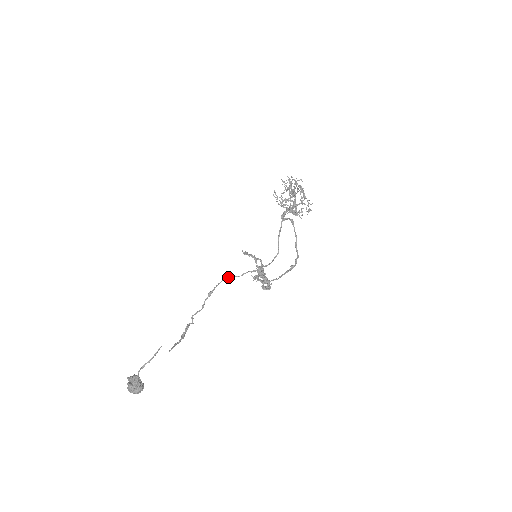
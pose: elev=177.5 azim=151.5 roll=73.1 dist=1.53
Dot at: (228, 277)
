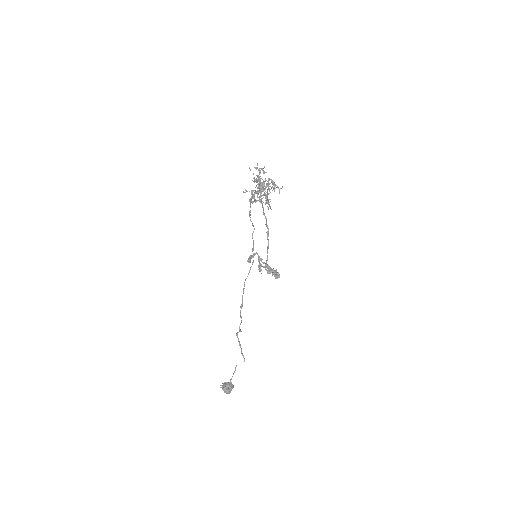
Dot at: (244, 285)
